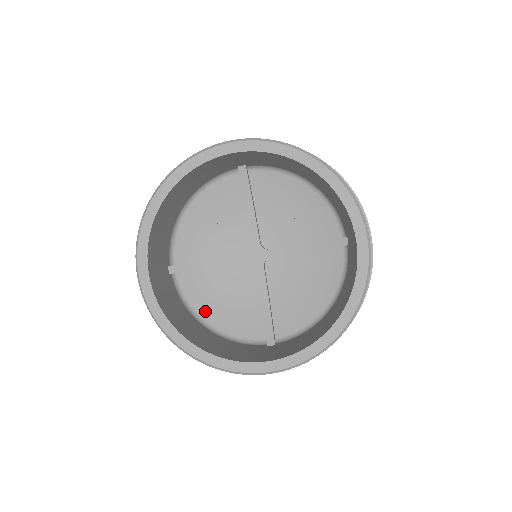
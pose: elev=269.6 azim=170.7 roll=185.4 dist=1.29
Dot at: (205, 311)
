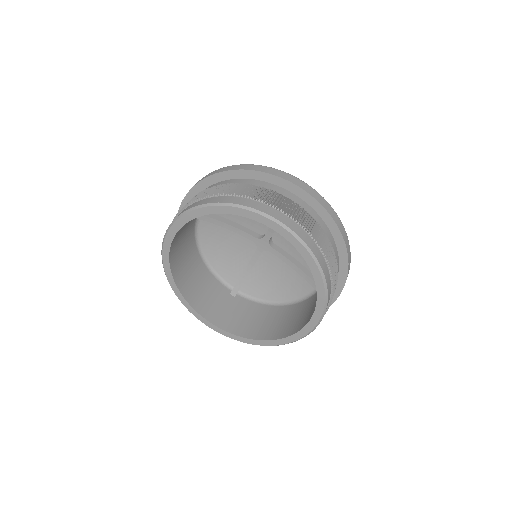
Dot at: (207, 246)
